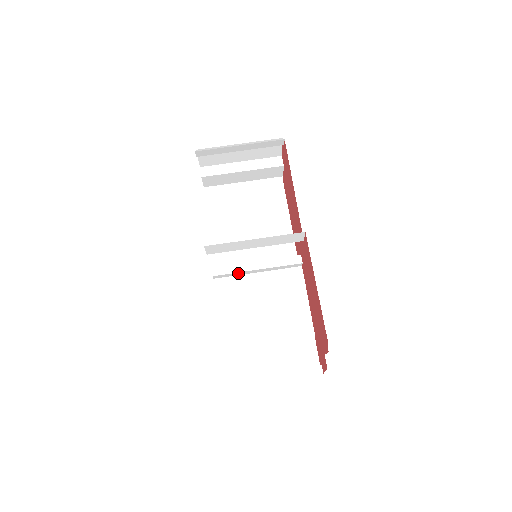
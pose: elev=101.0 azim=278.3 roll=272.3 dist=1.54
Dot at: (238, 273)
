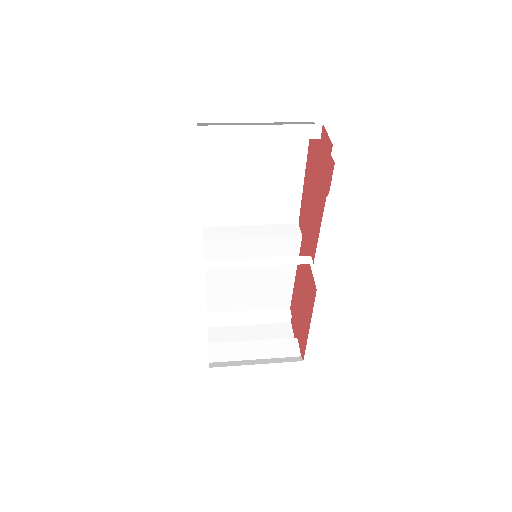
Dot at: (235, 263)
